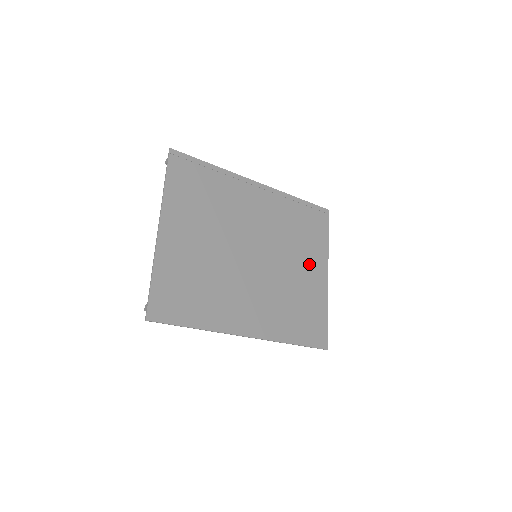
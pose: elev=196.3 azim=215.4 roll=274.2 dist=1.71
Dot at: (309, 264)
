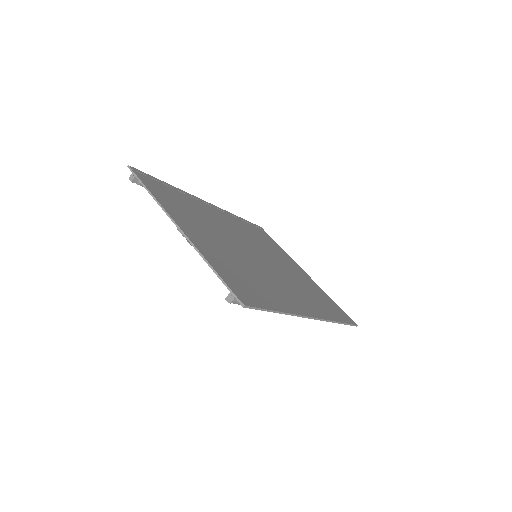
Dot at: (288, 263)
